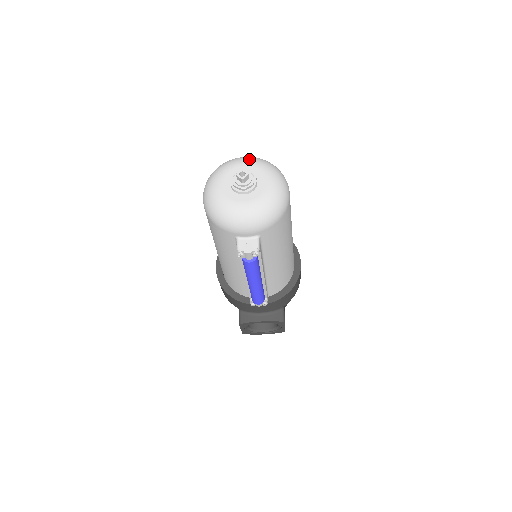
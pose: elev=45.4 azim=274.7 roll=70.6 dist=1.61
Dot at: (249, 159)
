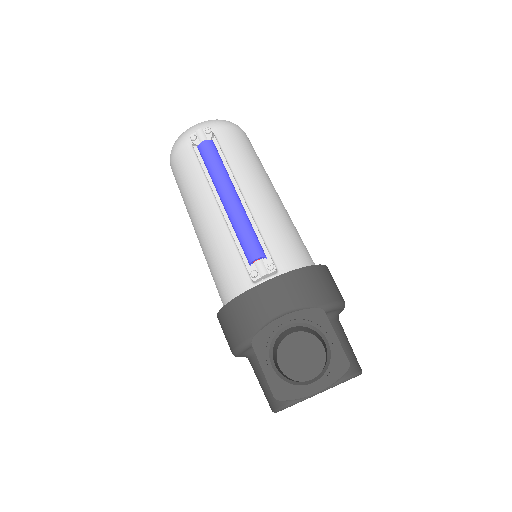
Dot at: occluded
